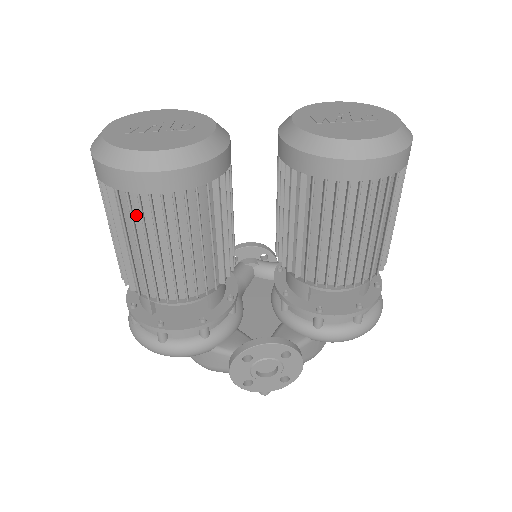
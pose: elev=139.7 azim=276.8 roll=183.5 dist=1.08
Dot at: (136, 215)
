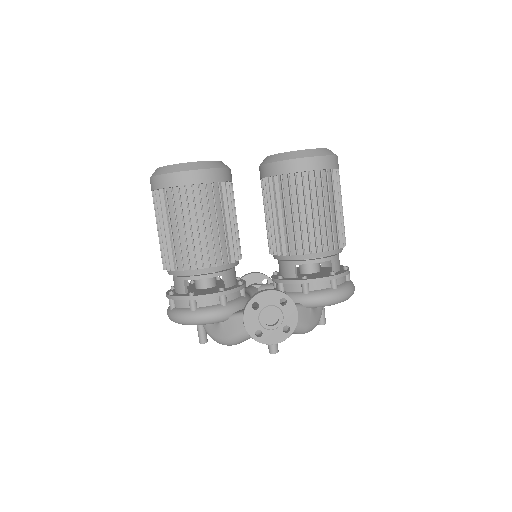
Dot at: (177, 204)
